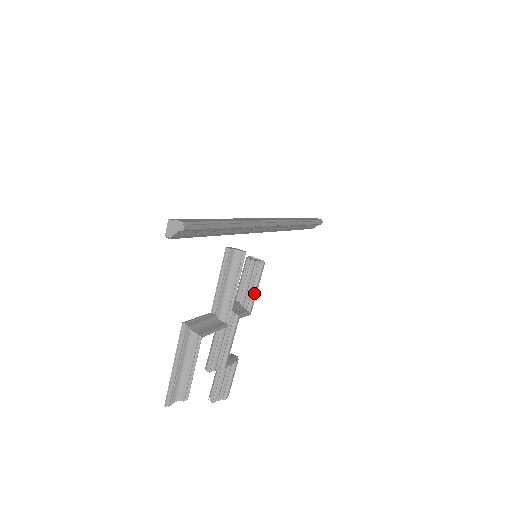
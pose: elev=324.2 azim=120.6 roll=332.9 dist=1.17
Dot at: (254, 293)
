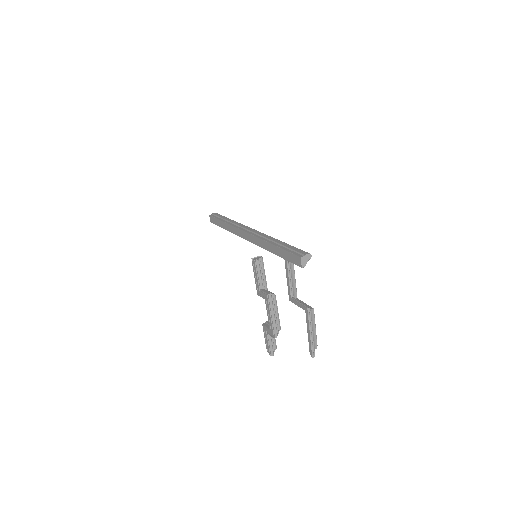
Dot at: (265, 278)
